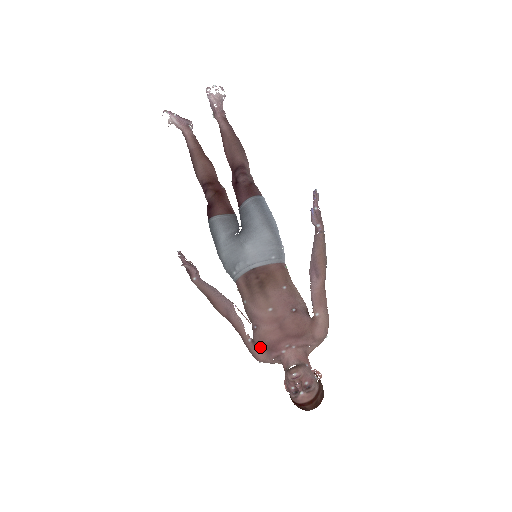
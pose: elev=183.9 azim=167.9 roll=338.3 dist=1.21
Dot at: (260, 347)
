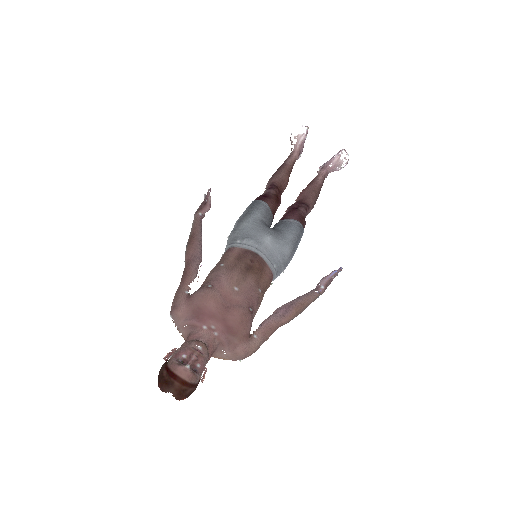
Dot at: (191, 304)
